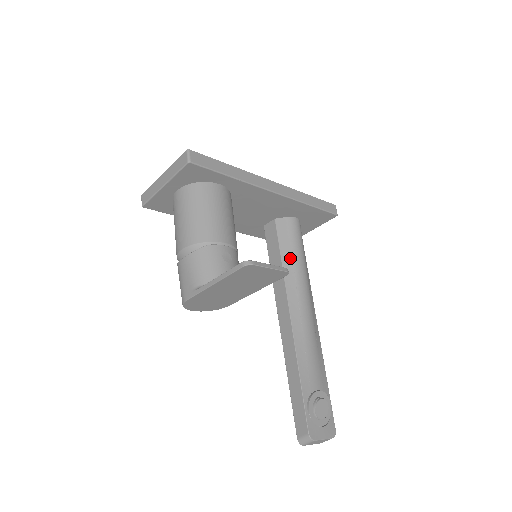
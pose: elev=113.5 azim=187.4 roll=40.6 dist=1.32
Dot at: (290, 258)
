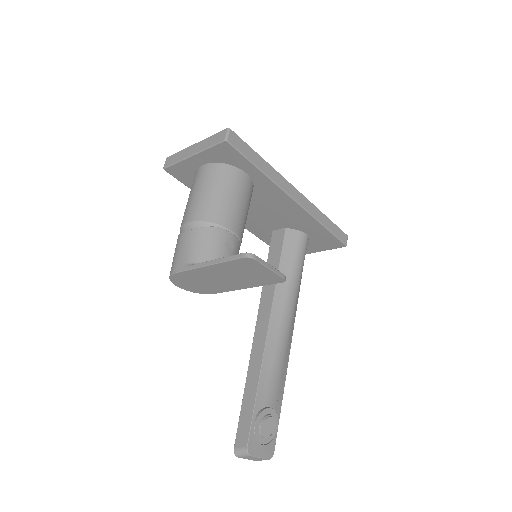
Dot at: (287, 270)
